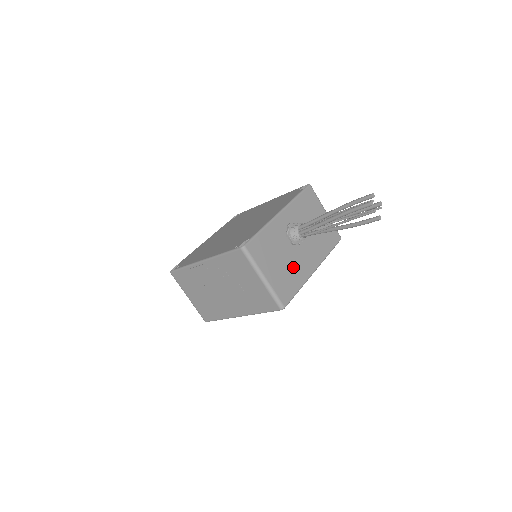
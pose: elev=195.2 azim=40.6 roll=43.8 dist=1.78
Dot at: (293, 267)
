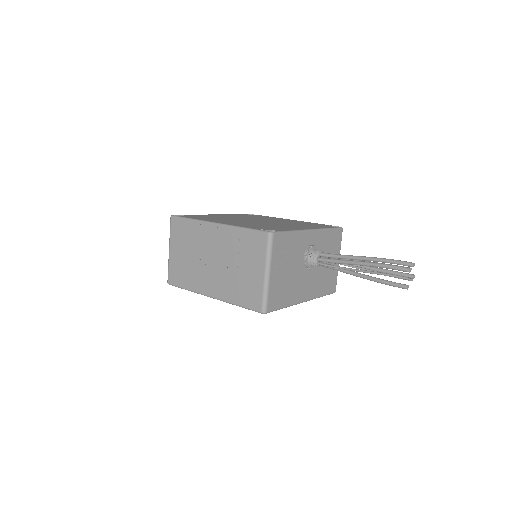
Dot at: (293, 284)
